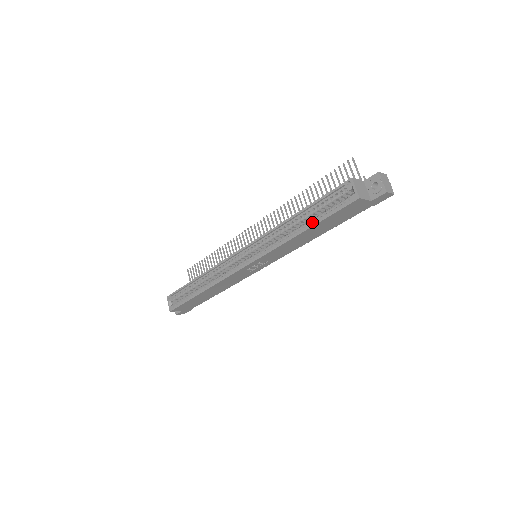
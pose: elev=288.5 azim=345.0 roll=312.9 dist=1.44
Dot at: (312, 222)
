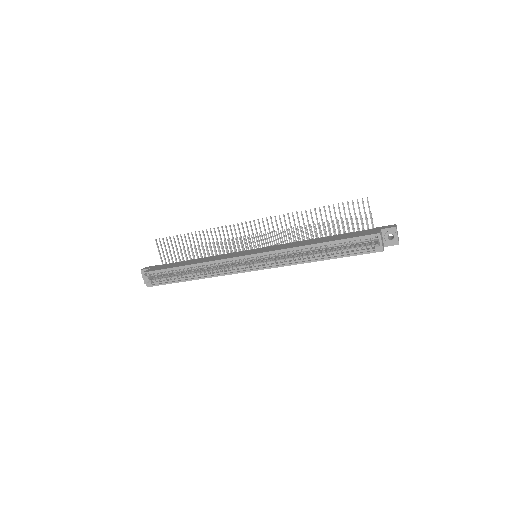
Dot at: (331, 253)
